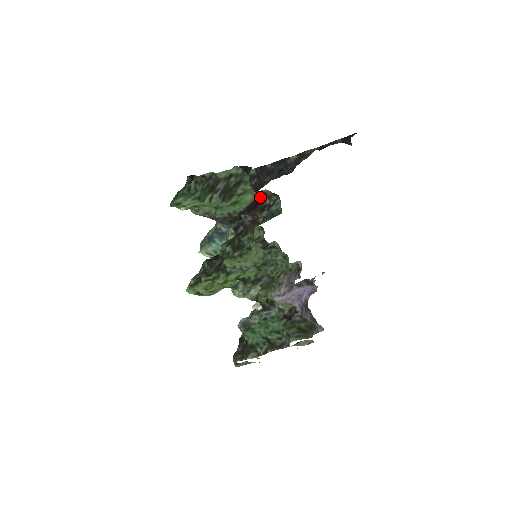
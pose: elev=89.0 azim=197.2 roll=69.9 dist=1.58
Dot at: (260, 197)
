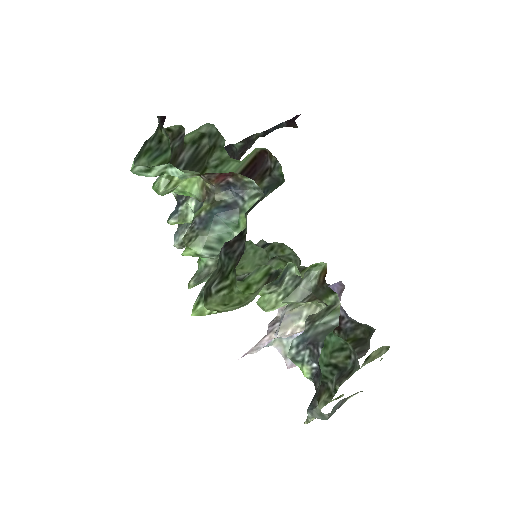
Dot at: (258, 156)
